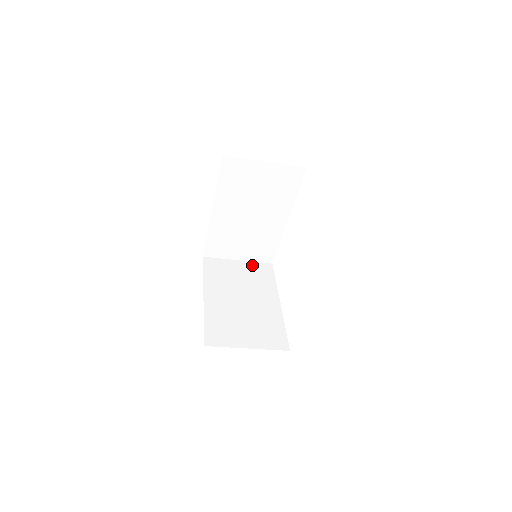
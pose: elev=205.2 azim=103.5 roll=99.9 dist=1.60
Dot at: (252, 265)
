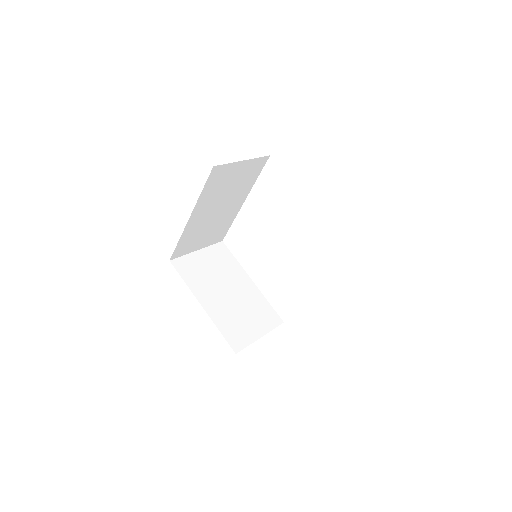
Dot at: (252, 164)
